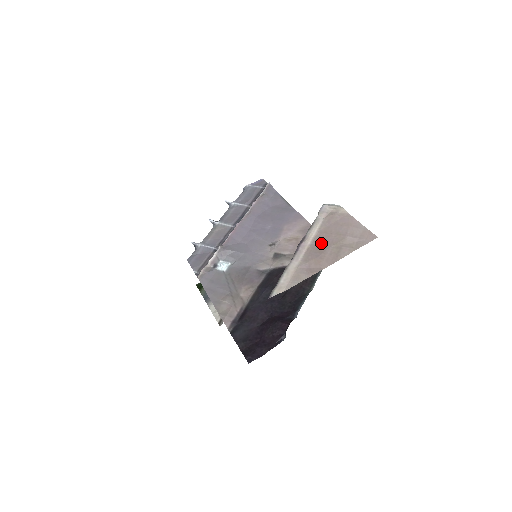
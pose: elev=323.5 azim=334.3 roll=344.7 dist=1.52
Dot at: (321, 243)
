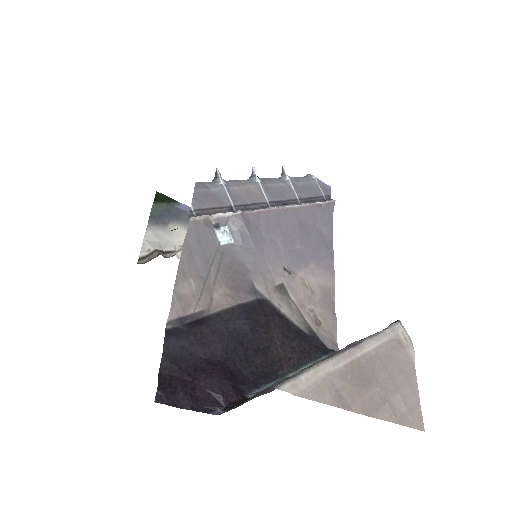
Dot at: (370, 370)
